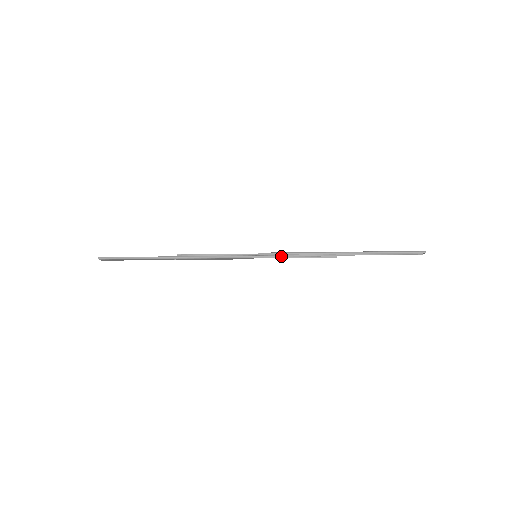
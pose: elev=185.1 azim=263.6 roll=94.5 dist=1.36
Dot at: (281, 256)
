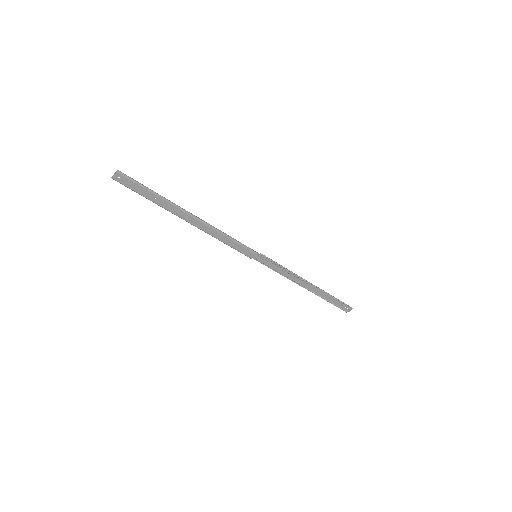
Dot at: (275, 265)
